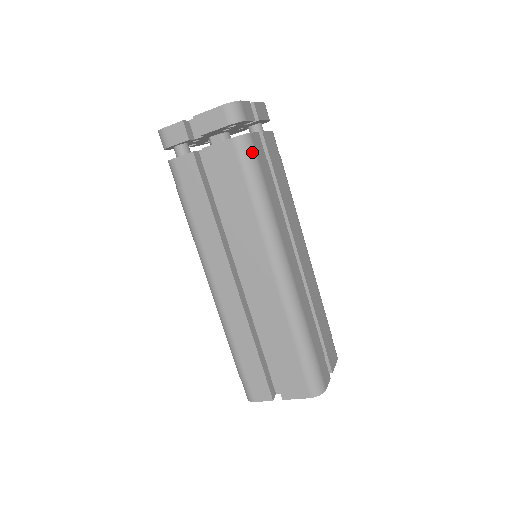
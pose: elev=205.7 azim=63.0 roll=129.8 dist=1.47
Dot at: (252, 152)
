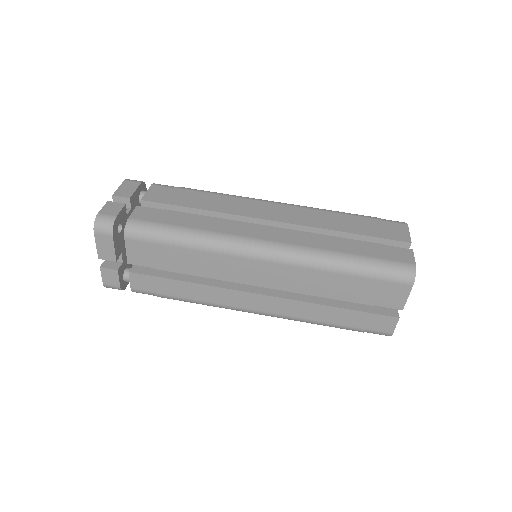
Dot at: (144, 226)
